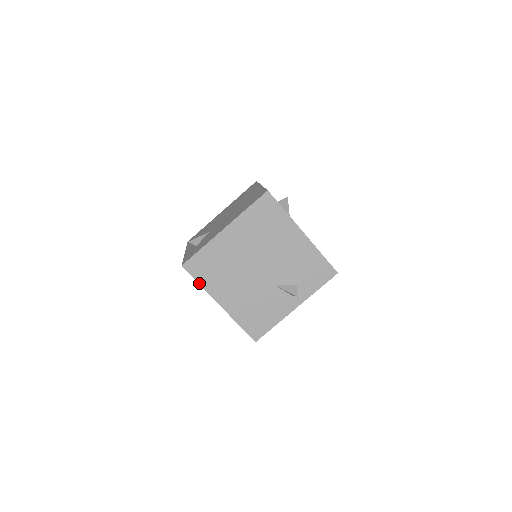
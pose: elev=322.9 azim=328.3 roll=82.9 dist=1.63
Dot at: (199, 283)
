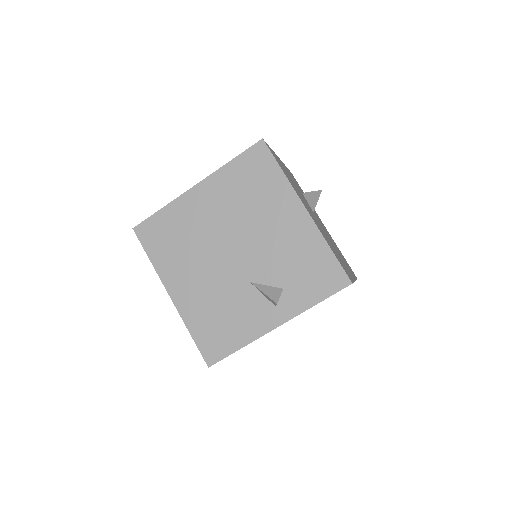
Dot at: (149, 257)
